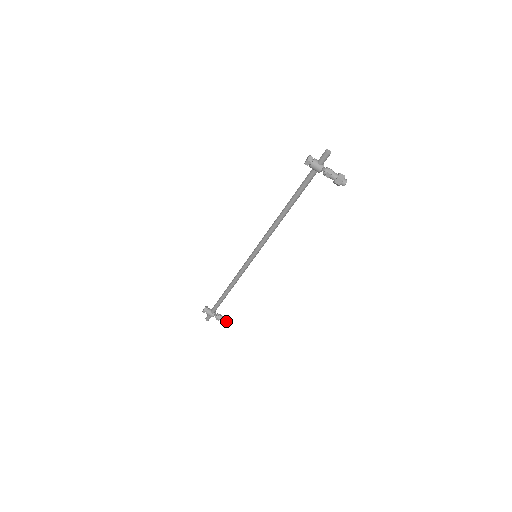
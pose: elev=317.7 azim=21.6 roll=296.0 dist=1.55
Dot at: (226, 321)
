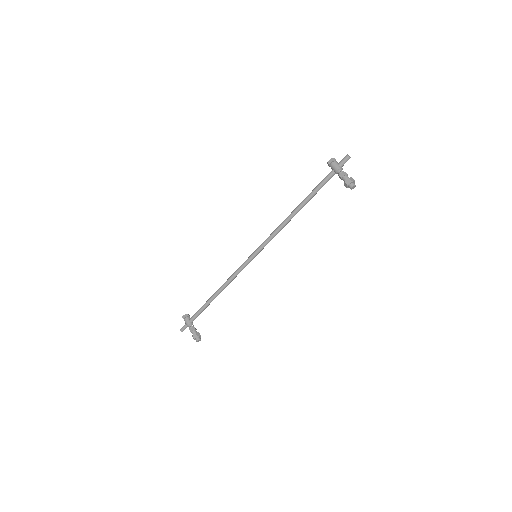
Dot at: (197, 334)
